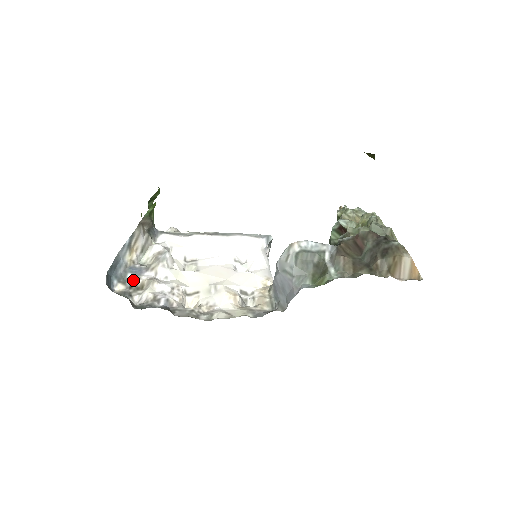
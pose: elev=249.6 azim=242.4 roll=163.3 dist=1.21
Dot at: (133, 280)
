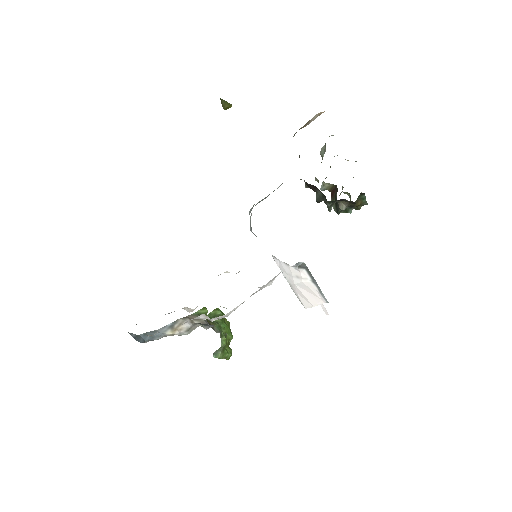
Dot at: occluded
